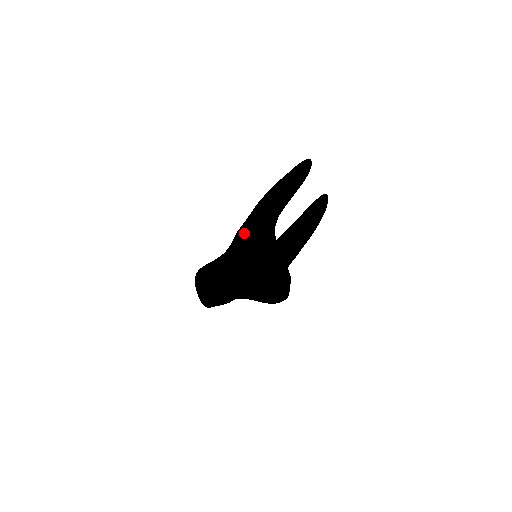
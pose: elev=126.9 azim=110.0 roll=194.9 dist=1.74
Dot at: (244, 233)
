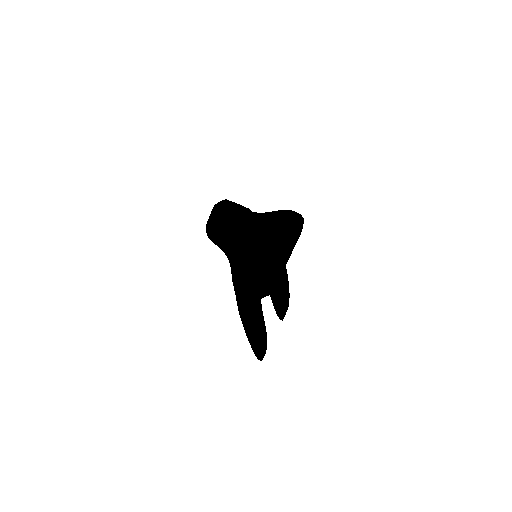
Dot at: (255, 237)
